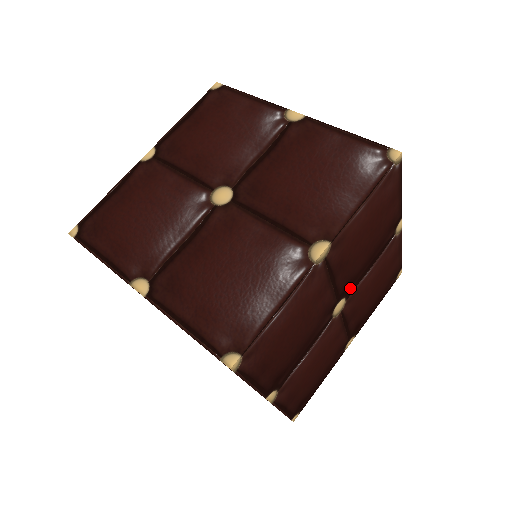
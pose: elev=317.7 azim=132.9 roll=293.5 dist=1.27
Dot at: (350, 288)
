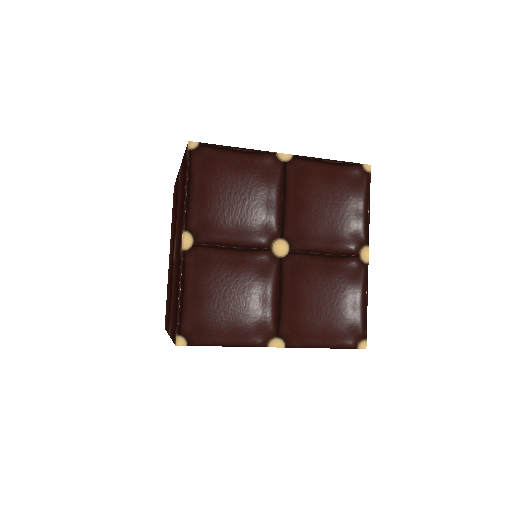
Dot at: (297, 242)
